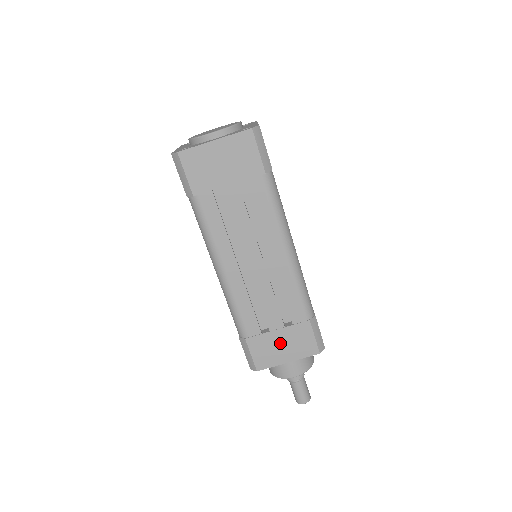
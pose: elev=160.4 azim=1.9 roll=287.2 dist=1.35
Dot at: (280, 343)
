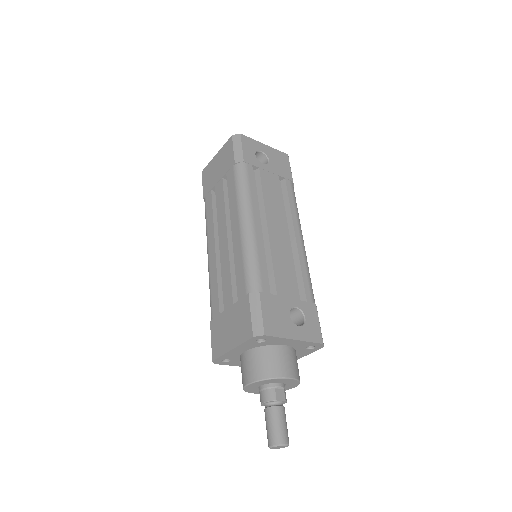
Dot at: (229, 325)
